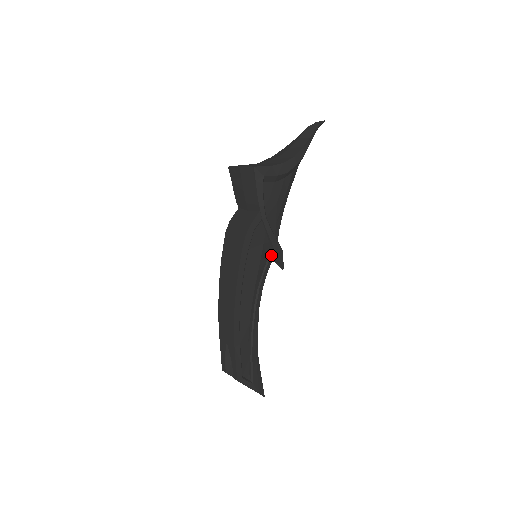
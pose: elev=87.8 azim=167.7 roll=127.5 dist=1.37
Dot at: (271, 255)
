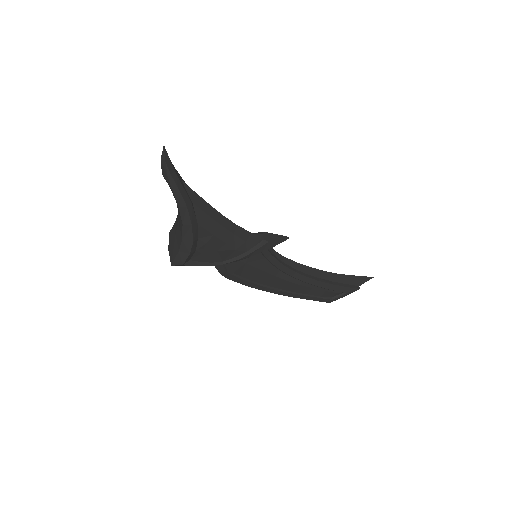
Dot at: (263, 254)
